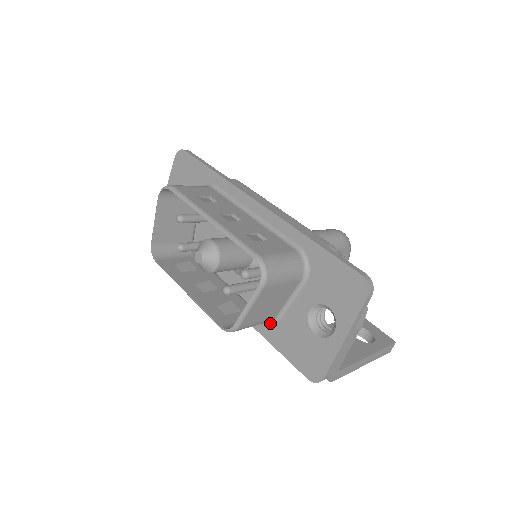
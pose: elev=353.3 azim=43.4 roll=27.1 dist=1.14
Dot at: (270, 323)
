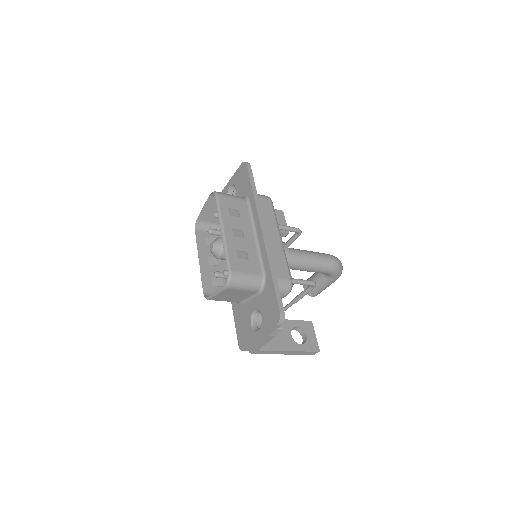
Dot at: (237, 303)
